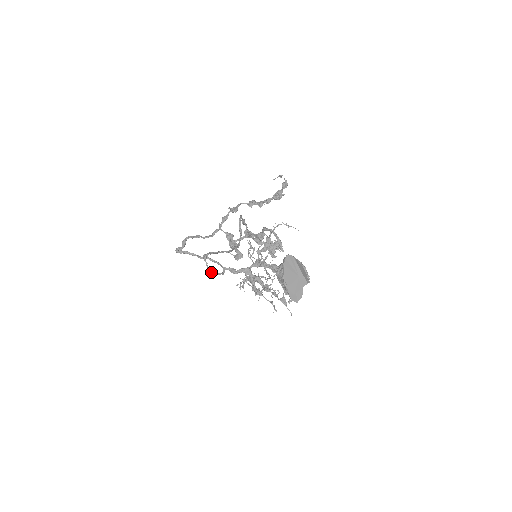
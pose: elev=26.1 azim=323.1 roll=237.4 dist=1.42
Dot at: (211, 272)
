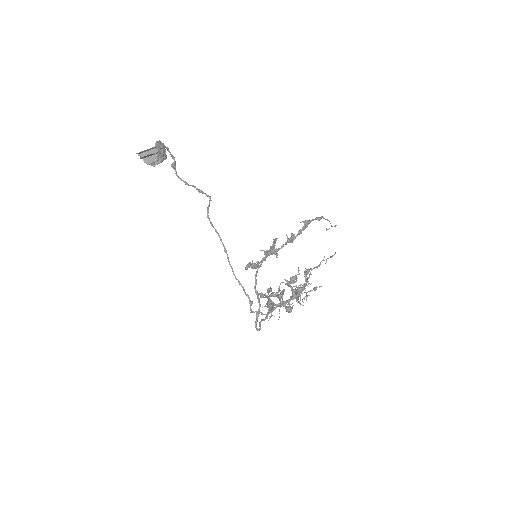
Dot at: (250, 312)
